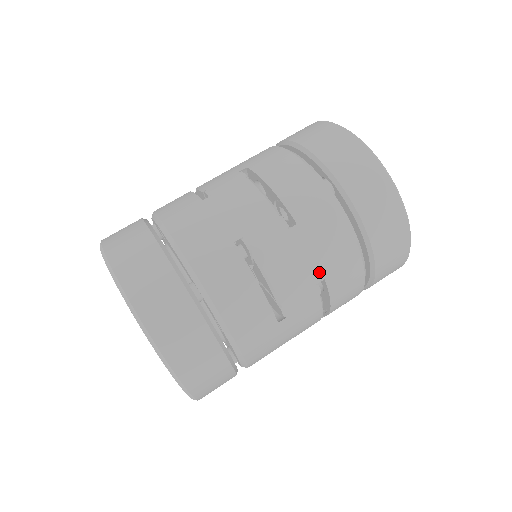
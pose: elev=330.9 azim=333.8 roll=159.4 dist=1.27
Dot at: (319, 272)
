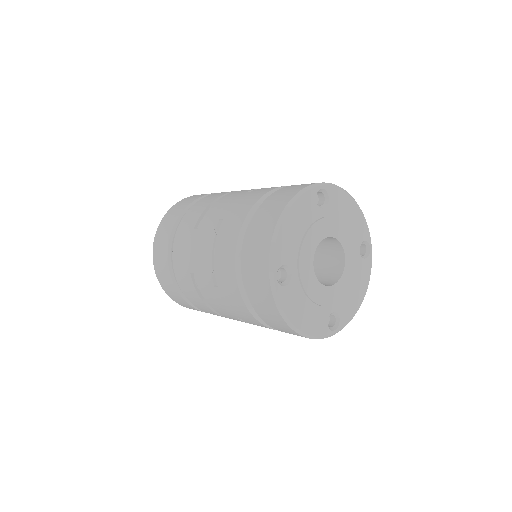
Dot at: (235, 315)
